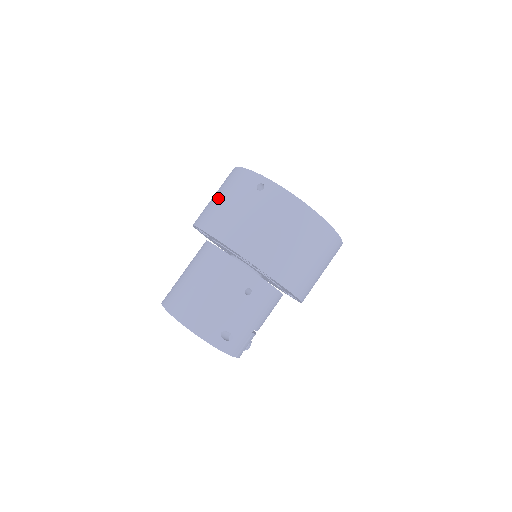
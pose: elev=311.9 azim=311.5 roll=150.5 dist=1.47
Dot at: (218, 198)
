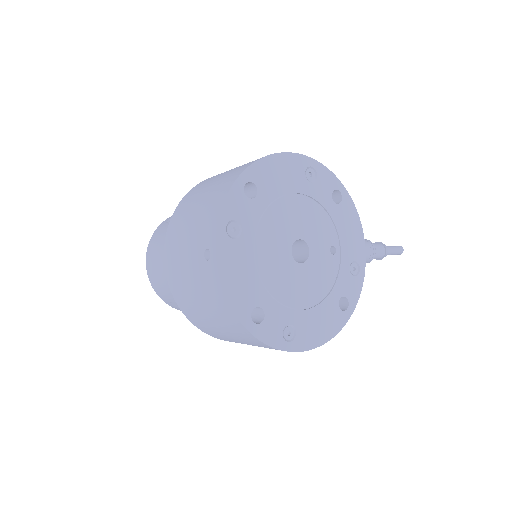
Dot at: (197, 202)
